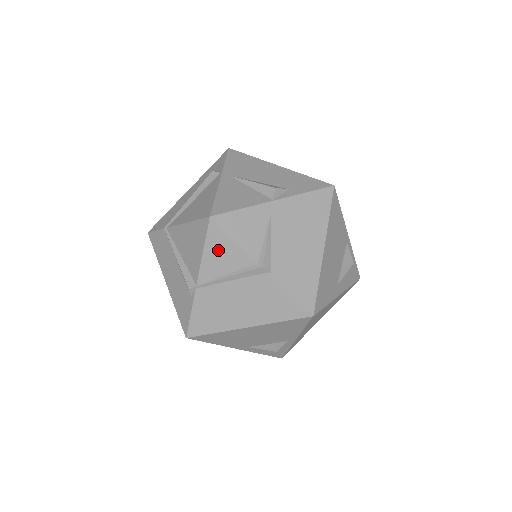
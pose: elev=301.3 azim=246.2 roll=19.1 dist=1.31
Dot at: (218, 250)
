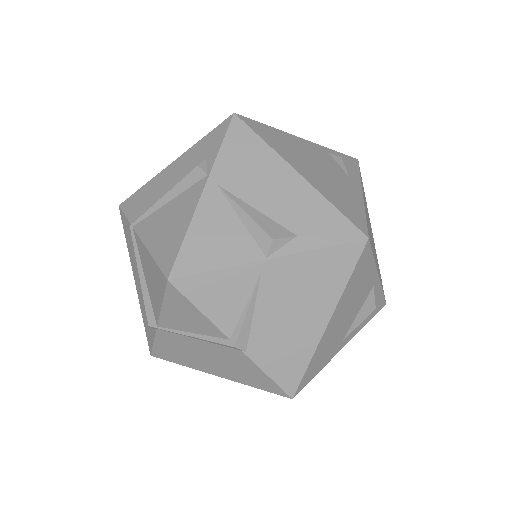
Dot at: (180, 311)
